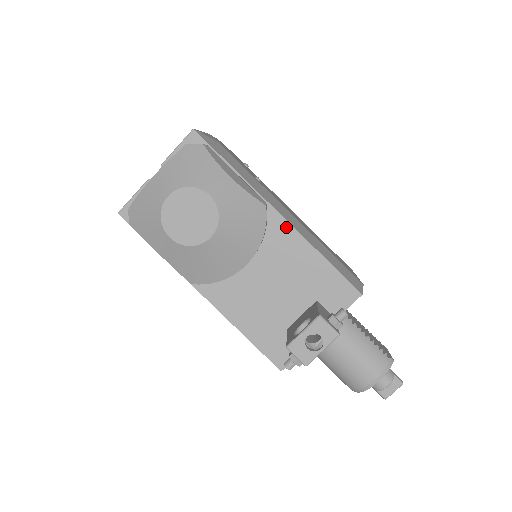
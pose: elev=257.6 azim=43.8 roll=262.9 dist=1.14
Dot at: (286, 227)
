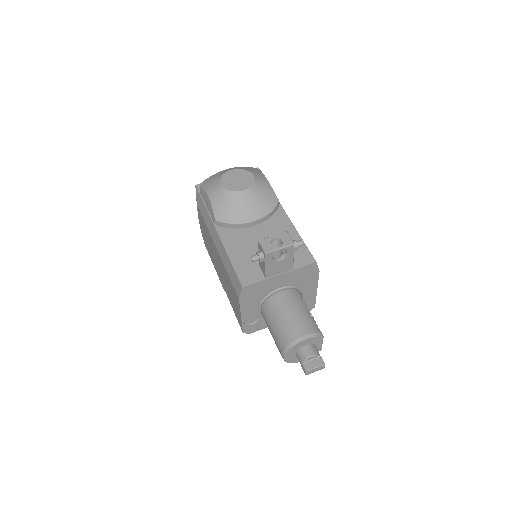
Dot at: (285, 217)
